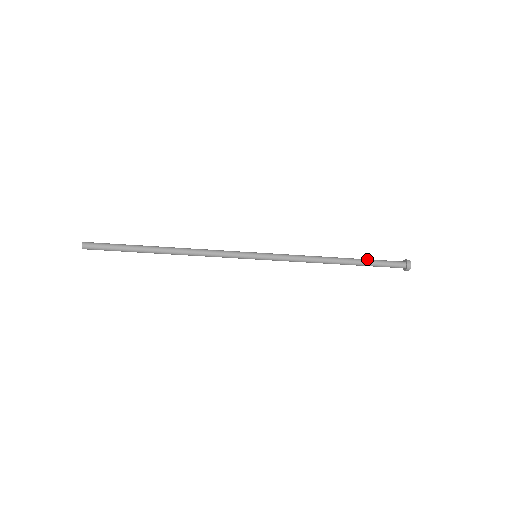
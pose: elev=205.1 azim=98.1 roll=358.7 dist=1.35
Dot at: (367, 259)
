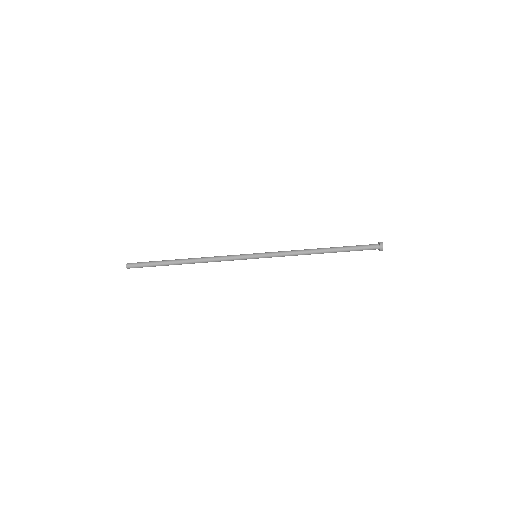
Dot at: (346, 246)
